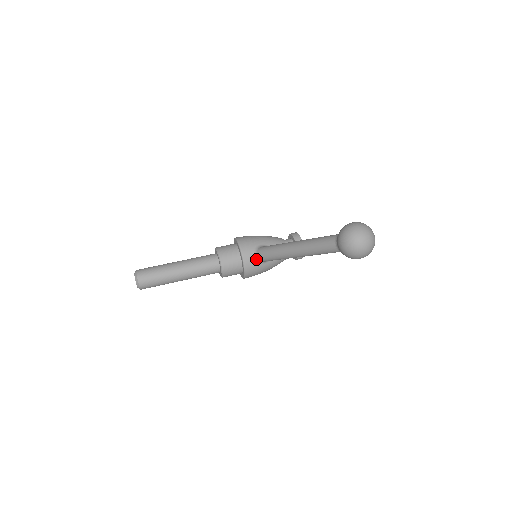
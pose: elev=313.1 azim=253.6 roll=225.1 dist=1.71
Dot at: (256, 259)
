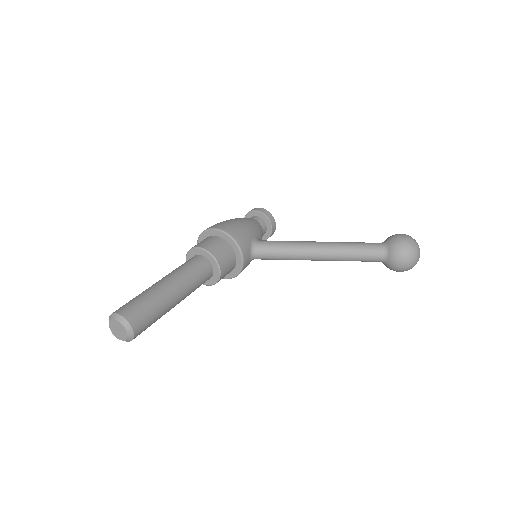
Dot at: (252, 258)
